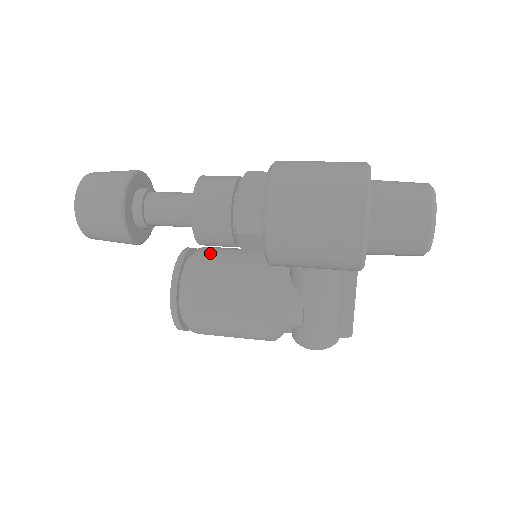
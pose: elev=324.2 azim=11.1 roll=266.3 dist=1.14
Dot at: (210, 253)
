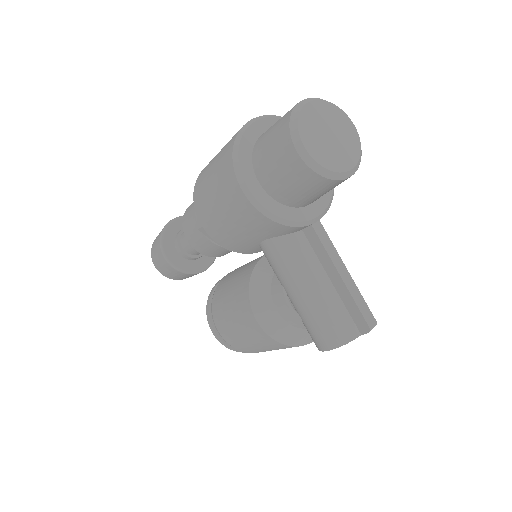
Dot at: (237, 268)
